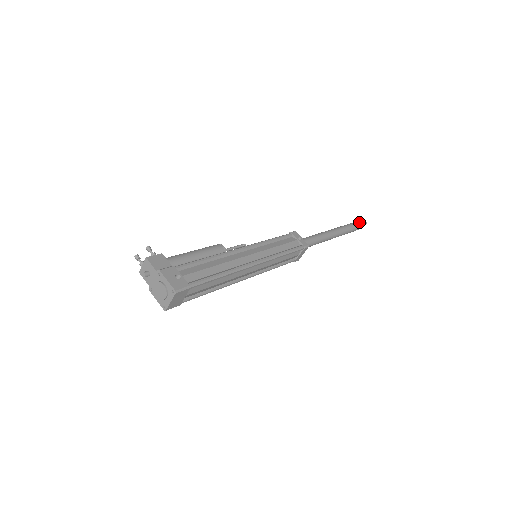
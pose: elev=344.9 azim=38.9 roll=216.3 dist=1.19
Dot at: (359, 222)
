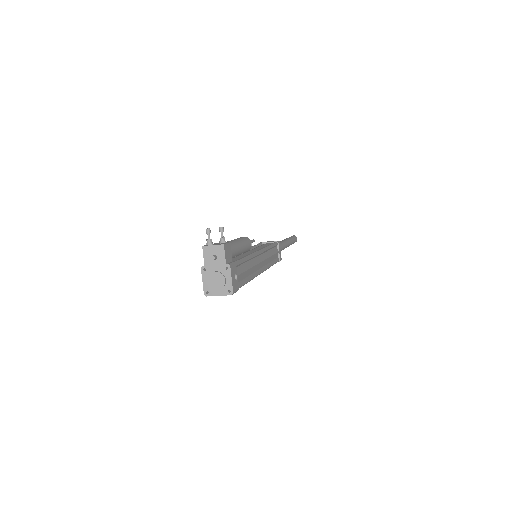
Dot at: (296, 239)
